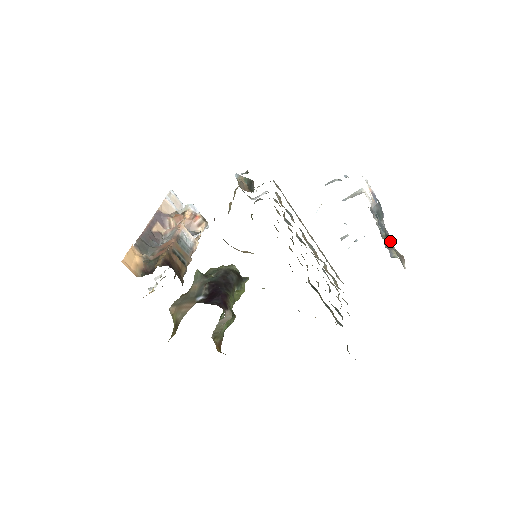
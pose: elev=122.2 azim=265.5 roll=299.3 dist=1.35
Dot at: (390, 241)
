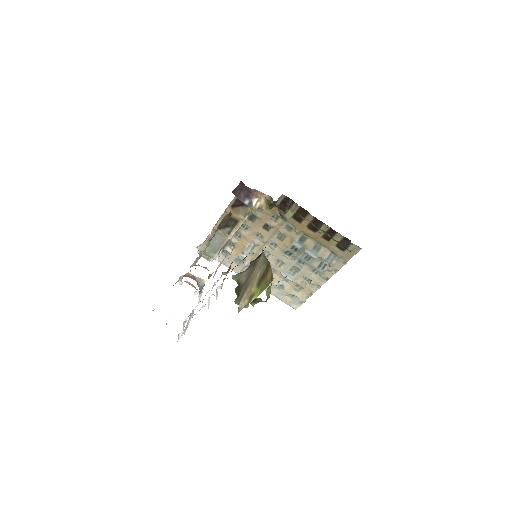
Dot at: occluded
